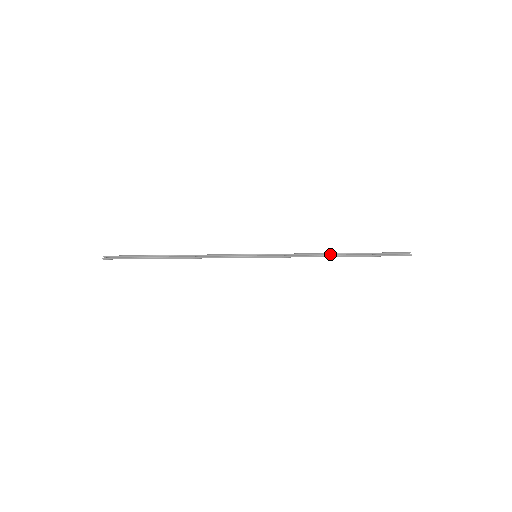
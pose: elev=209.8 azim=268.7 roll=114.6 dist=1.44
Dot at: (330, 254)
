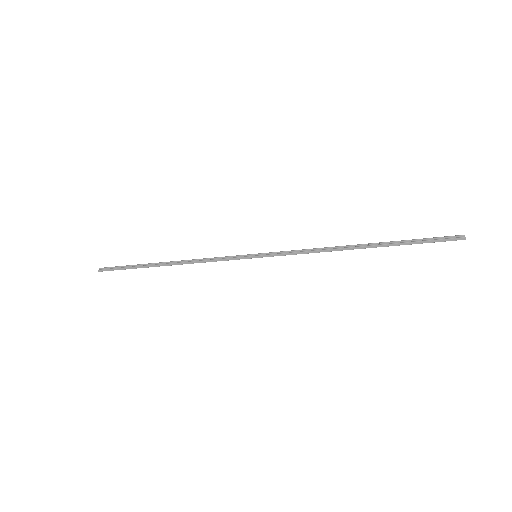
Dot at: (349, 247)
